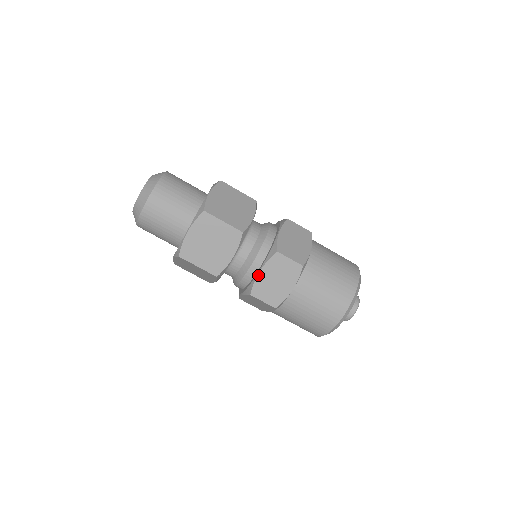
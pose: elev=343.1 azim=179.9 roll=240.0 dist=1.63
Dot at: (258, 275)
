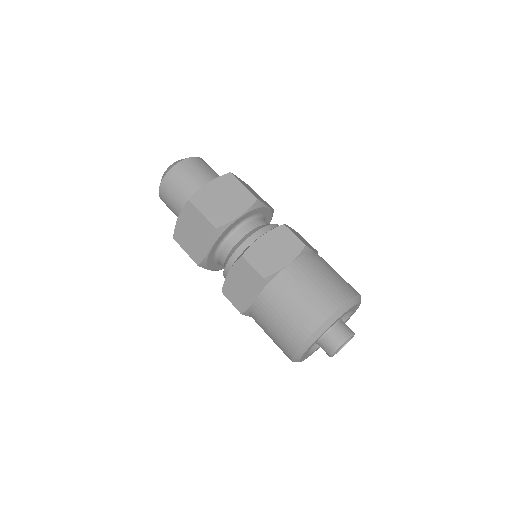
Dot at: (257, 239)
